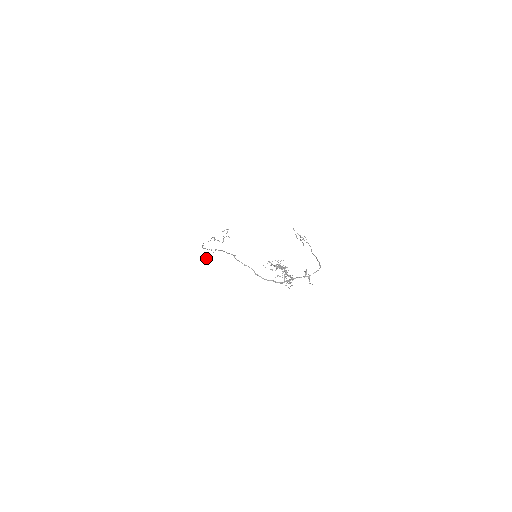
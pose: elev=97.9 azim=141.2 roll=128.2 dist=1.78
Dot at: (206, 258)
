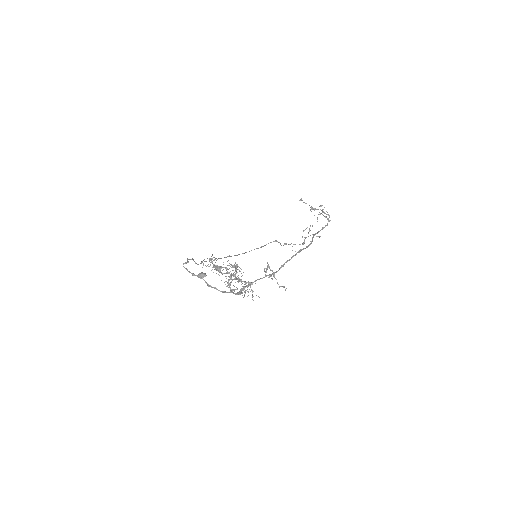
Dot at: (199, 273)
